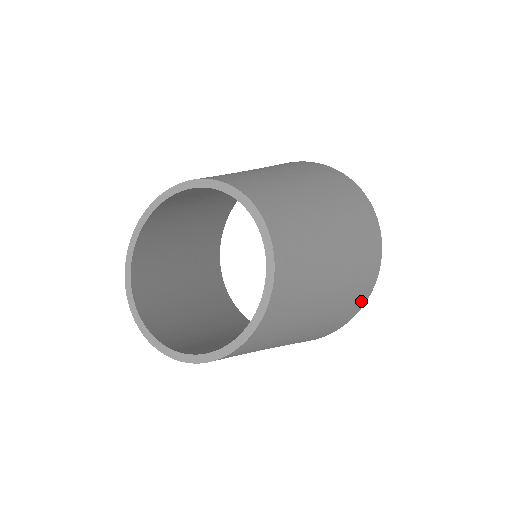
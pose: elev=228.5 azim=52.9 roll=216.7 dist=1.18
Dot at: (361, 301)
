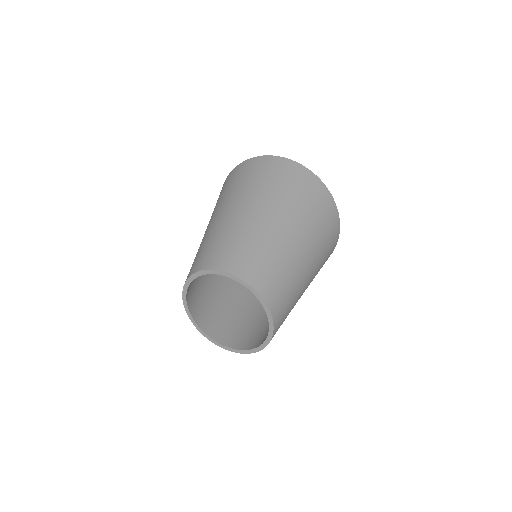
Dot at: occluded
